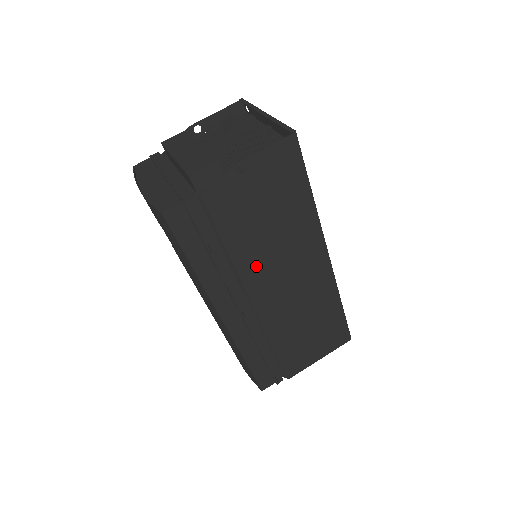
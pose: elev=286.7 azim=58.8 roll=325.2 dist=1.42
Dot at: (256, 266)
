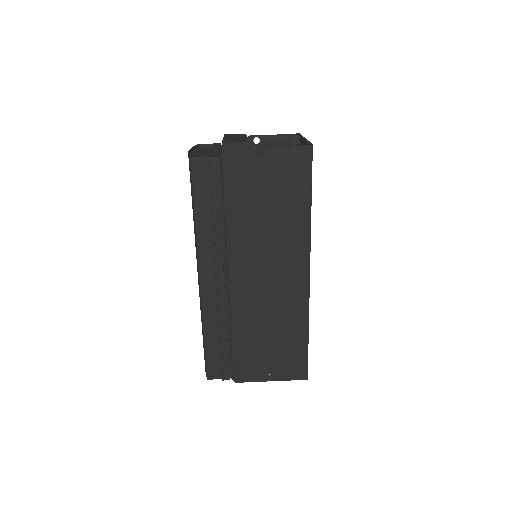
Dot at: (244, 244)
